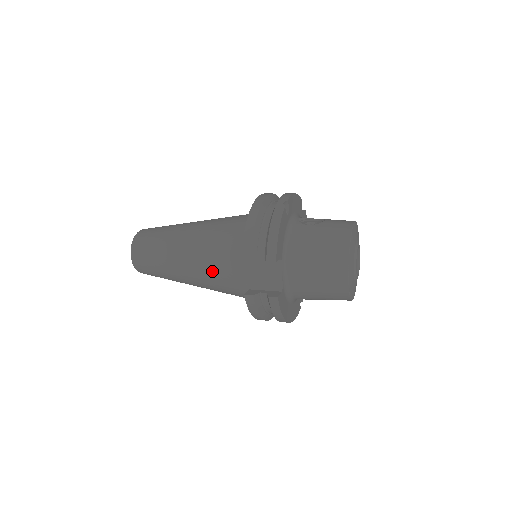
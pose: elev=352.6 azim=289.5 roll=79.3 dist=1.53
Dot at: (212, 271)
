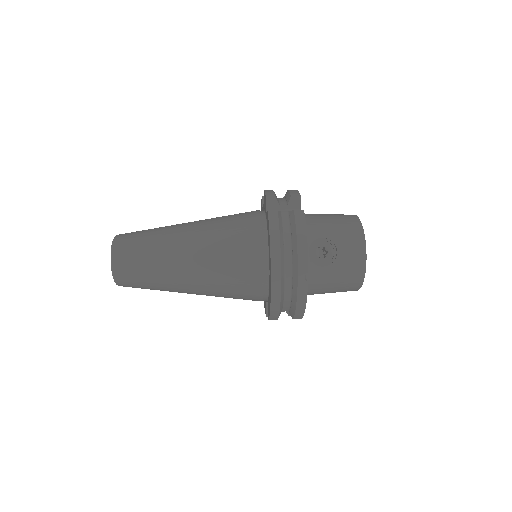
Dot at: occluded
